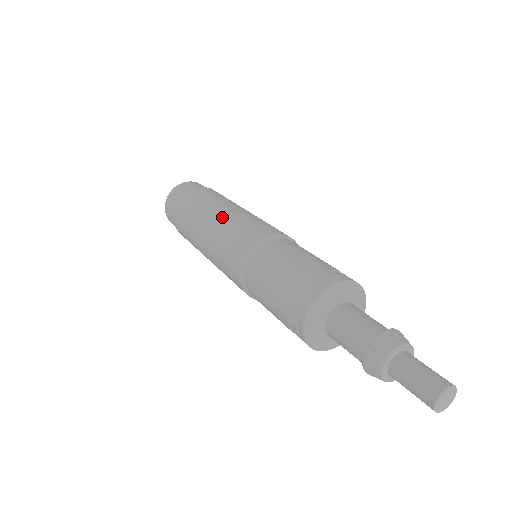
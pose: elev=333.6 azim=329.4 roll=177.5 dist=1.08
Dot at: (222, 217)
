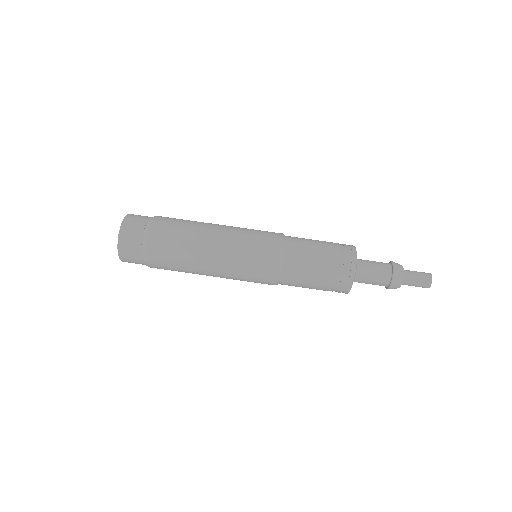
Dot at: (223, 245)
